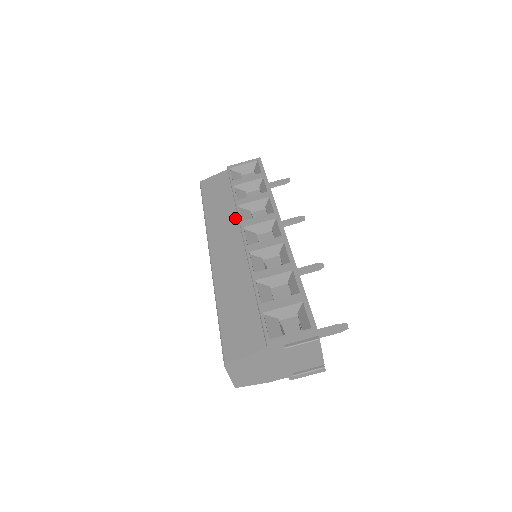
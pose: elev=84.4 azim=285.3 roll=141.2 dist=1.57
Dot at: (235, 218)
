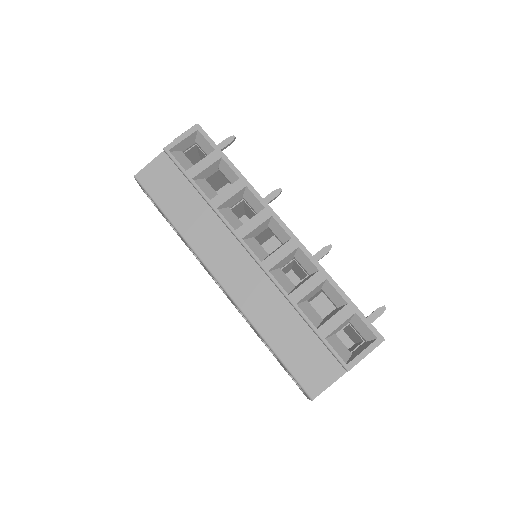
Dot at: (221, 226)
